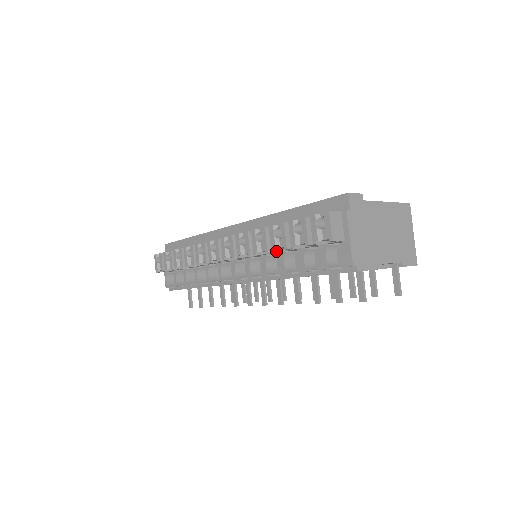
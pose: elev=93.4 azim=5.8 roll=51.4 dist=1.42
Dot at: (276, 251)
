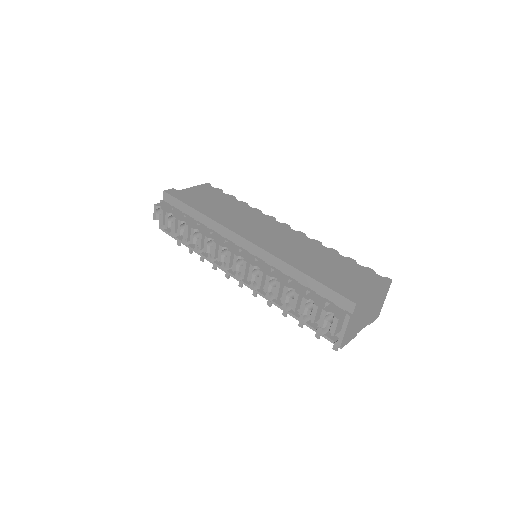
Dot at: (284, 302)
